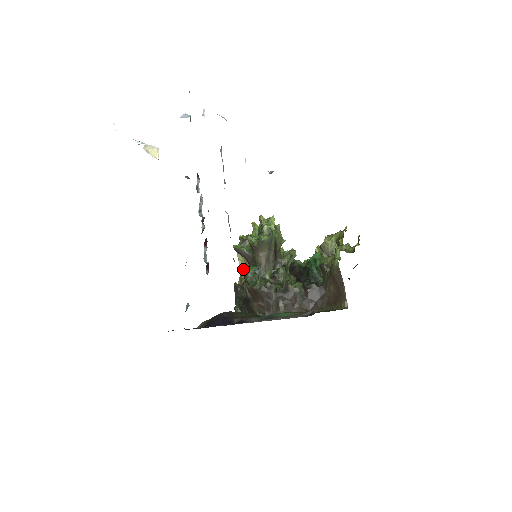
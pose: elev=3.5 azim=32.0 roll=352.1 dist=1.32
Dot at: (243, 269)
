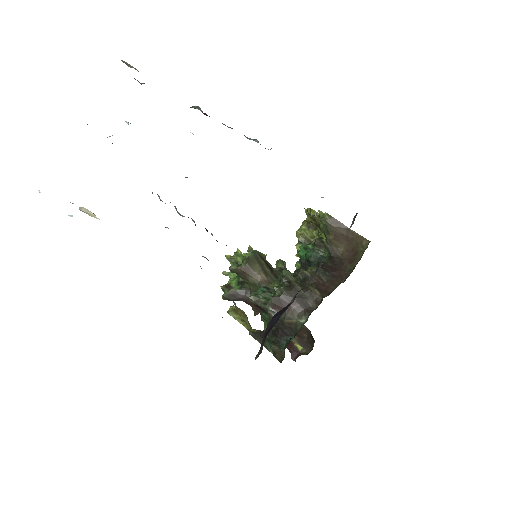
Dot at: (250, 297)
